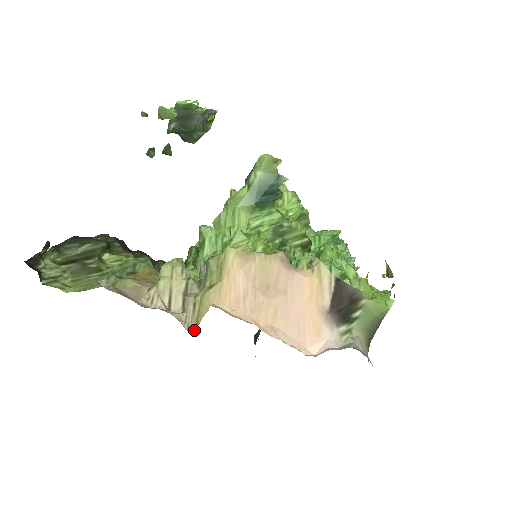
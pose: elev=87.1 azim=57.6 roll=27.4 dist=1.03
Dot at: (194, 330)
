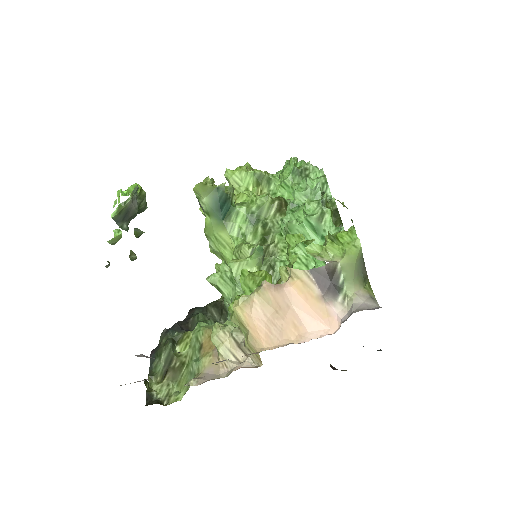
Dot at: occluded
